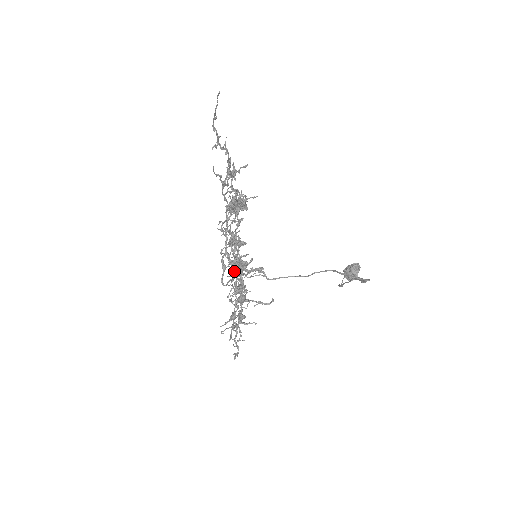
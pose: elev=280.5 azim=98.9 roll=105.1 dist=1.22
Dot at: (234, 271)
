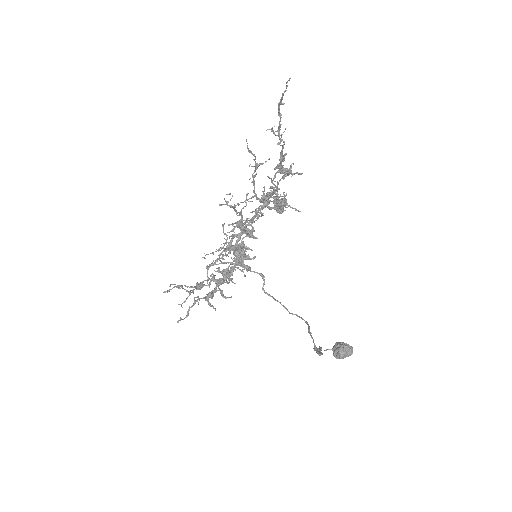
Dot at: (221, 248)
